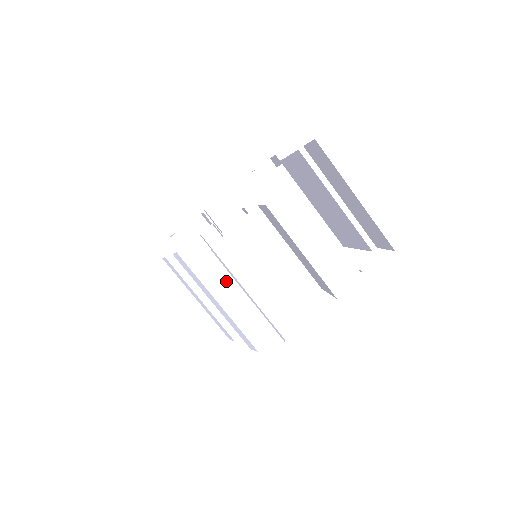
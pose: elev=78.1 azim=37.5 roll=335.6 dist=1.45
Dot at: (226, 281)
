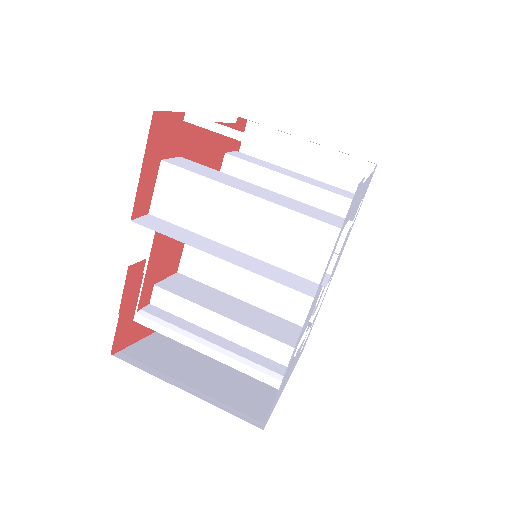
Dot at: occluded
